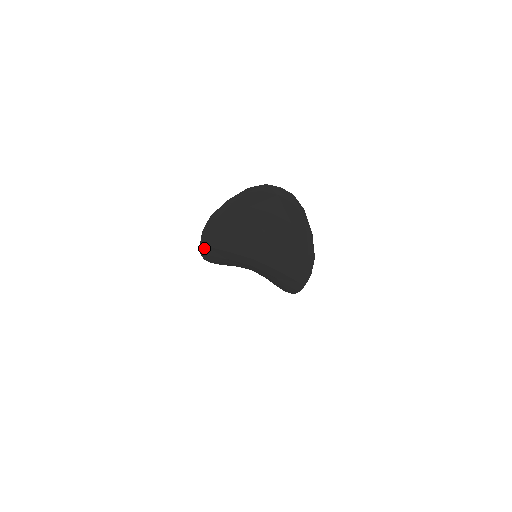
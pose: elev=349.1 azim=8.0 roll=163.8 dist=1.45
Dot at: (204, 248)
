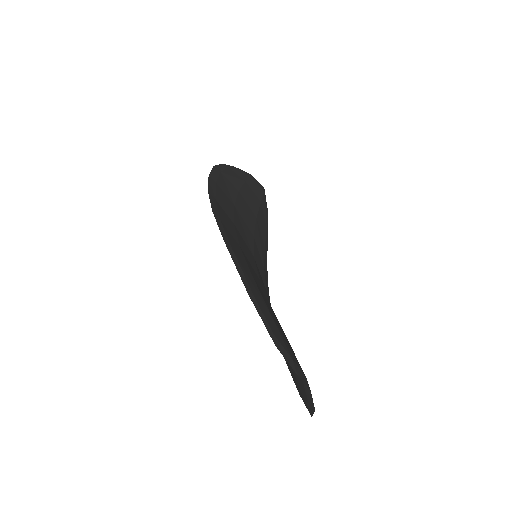
Dot at: (211, 192)
